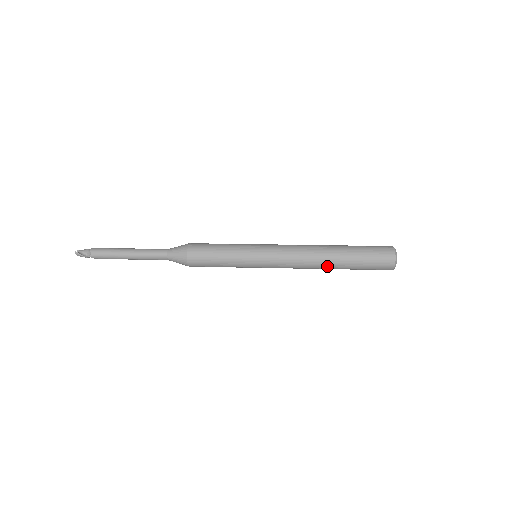
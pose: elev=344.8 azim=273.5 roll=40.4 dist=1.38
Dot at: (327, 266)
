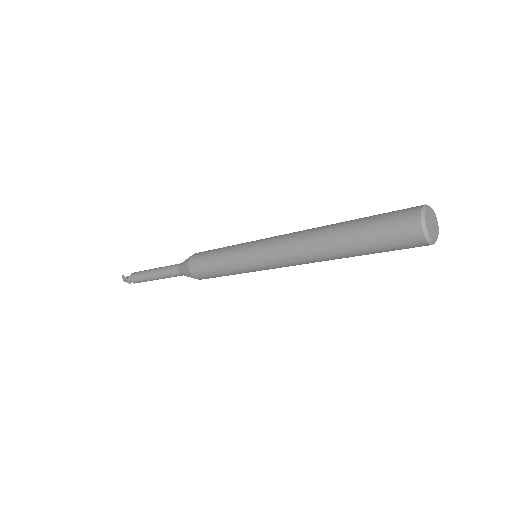
Dot at: (324, 244)
